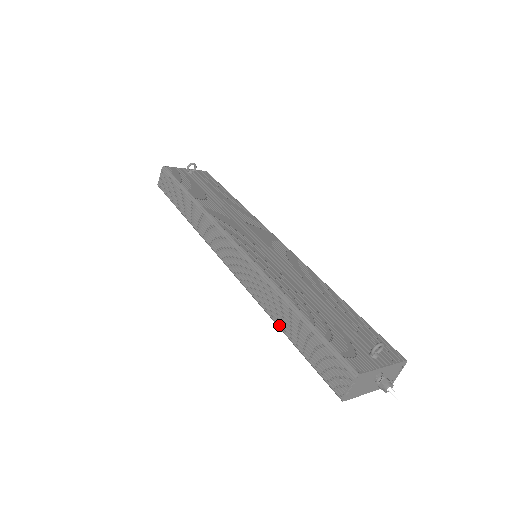
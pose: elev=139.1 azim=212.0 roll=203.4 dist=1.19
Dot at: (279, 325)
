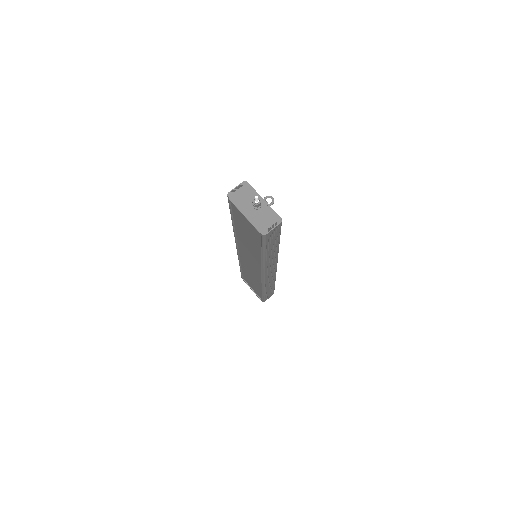
Dot at: occluded
